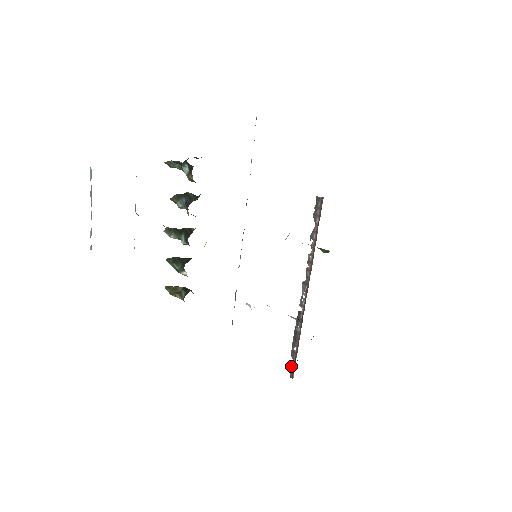
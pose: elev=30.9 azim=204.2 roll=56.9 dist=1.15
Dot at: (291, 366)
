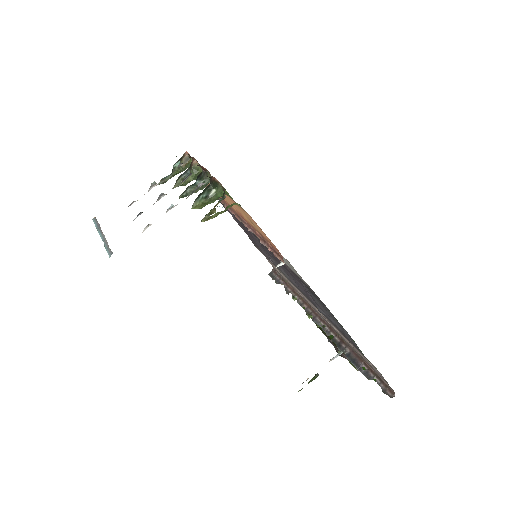
Dot at: occluded
